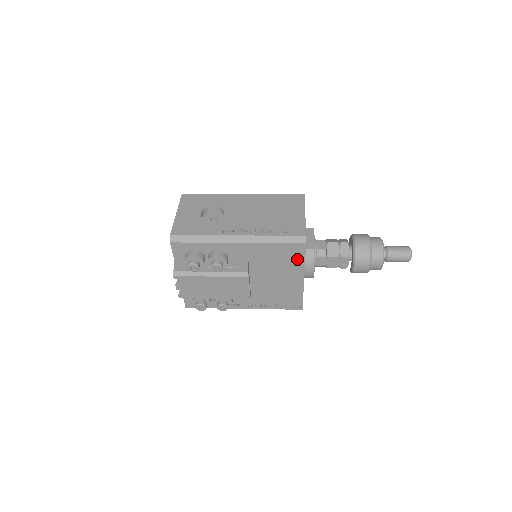
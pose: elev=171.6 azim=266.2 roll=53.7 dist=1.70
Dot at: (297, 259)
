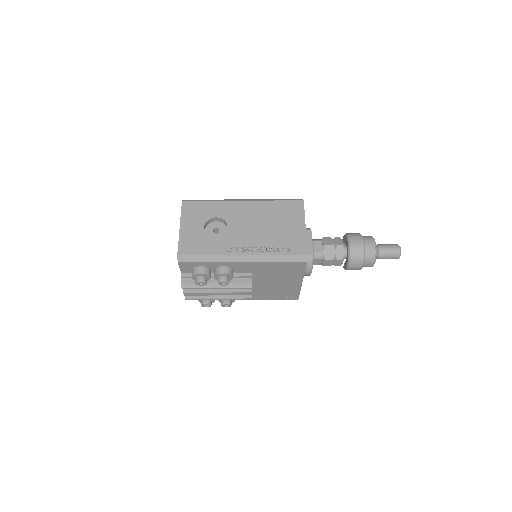
Dot at: (298, 271)
